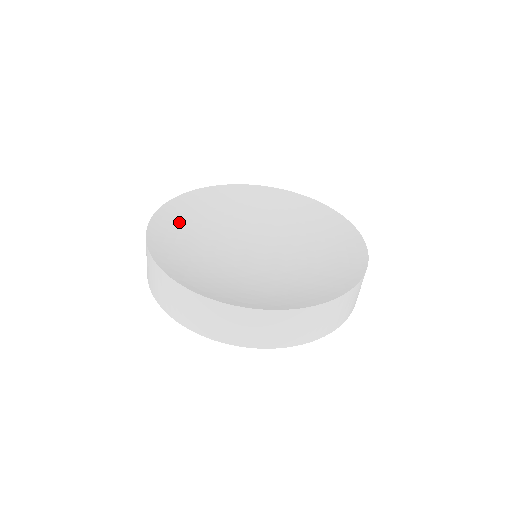
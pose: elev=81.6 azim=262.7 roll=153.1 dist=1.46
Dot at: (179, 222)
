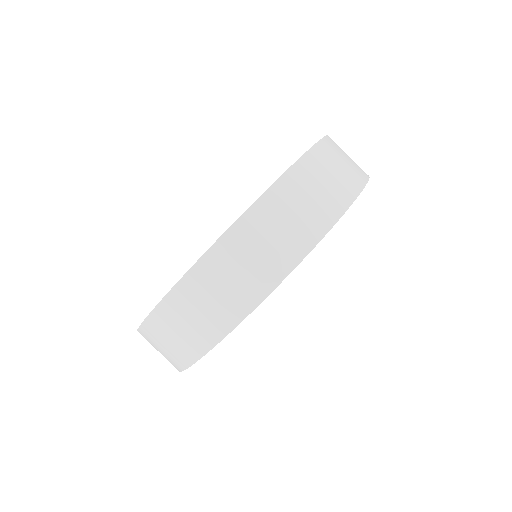
Dot at: occluded
